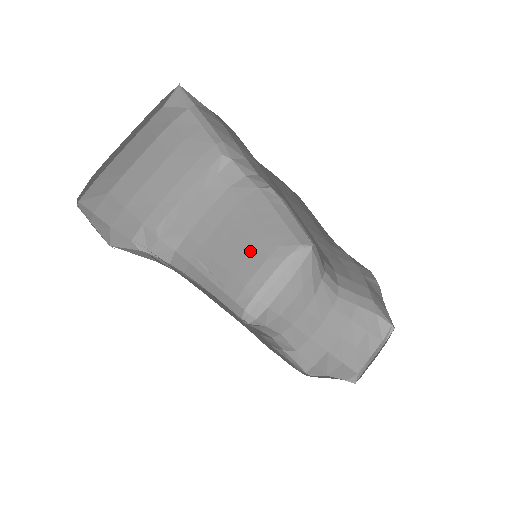
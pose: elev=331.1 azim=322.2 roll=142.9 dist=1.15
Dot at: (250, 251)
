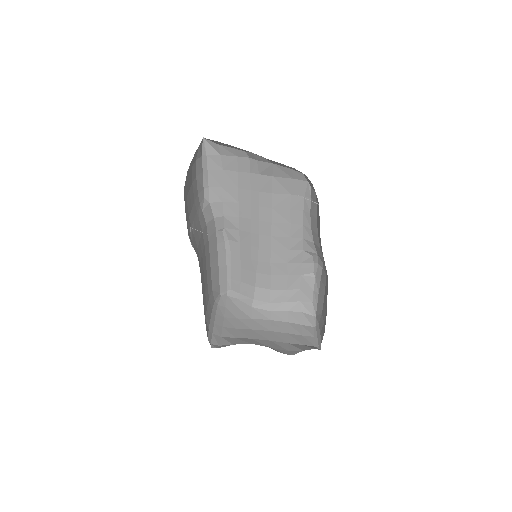
Dot at: (206, 286)
